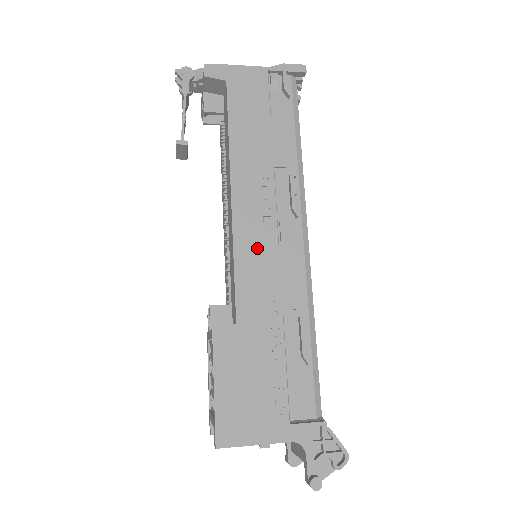
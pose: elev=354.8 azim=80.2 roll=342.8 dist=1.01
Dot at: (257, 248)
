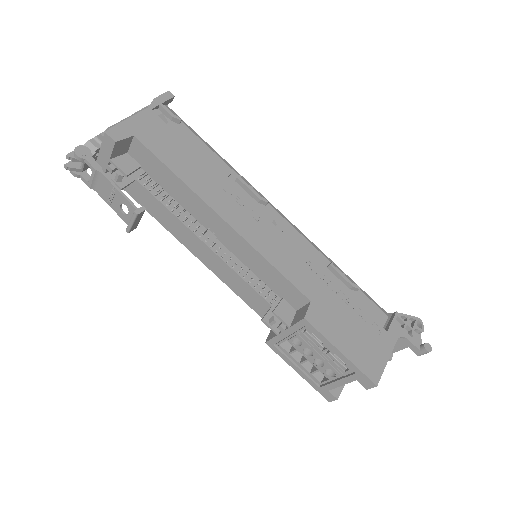
Dot at: (272, 242)
